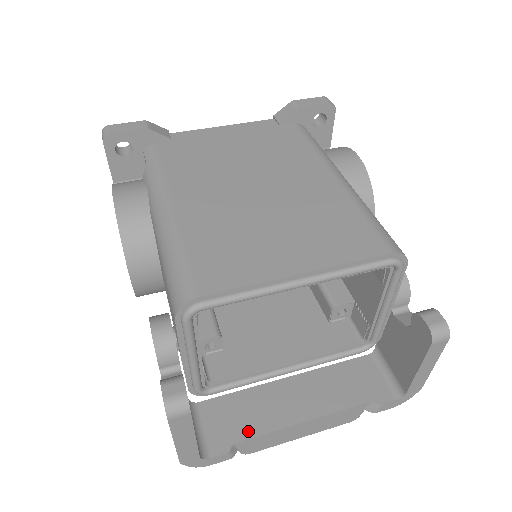
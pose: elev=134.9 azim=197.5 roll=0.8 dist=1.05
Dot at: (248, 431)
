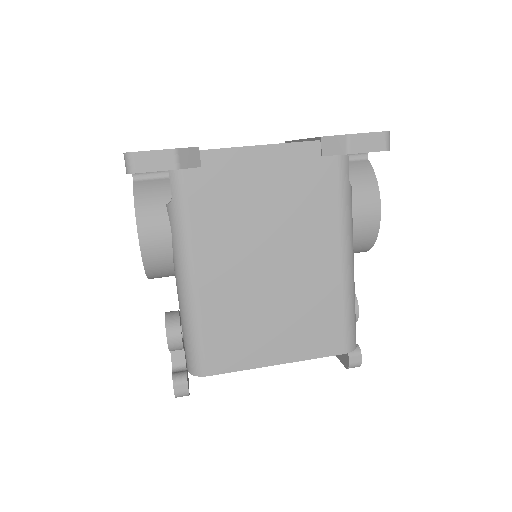
Dot at: occluded
